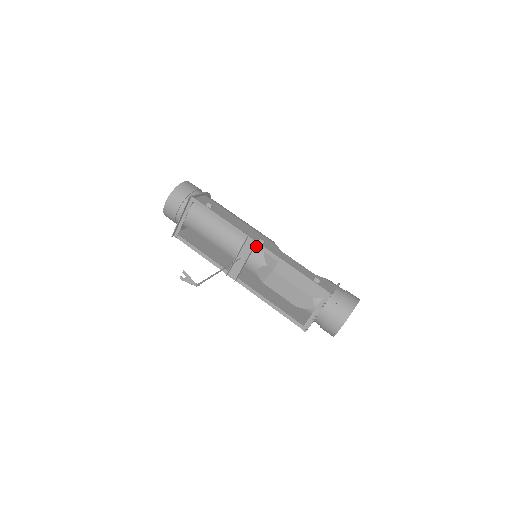
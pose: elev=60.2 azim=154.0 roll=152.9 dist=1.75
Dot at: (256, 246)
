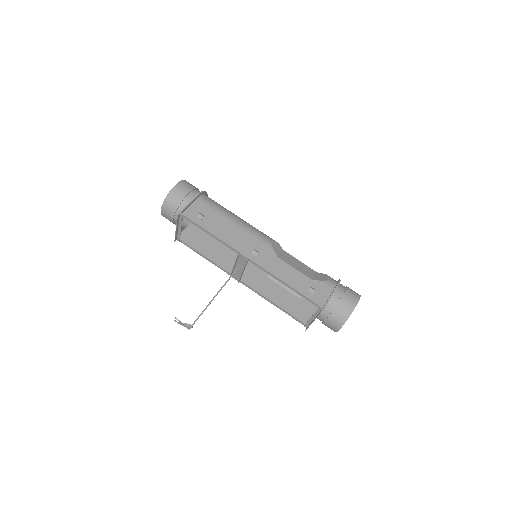
Dot at: occluded
